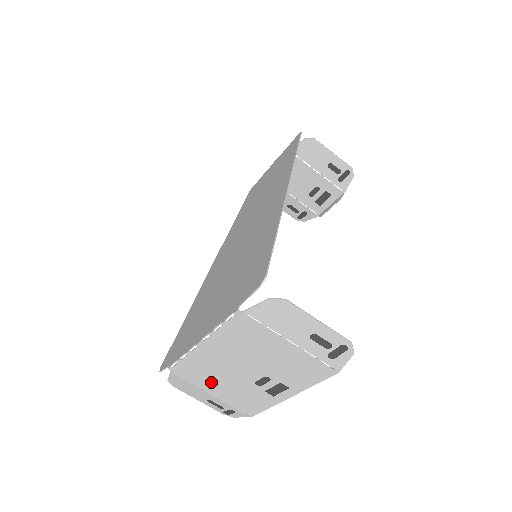
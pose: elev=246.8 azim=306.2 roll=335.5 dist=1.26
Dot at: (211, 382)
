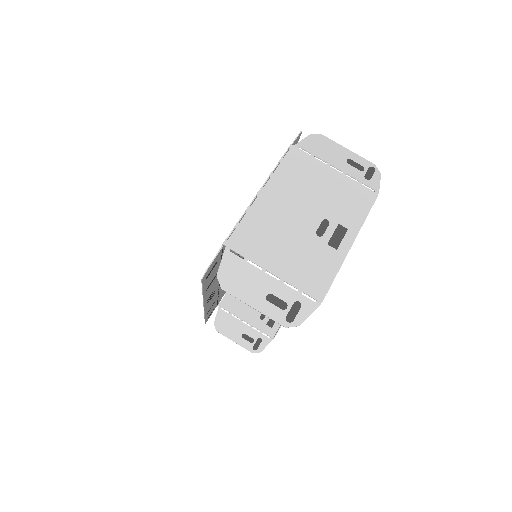
Dot at: (271, 250)
